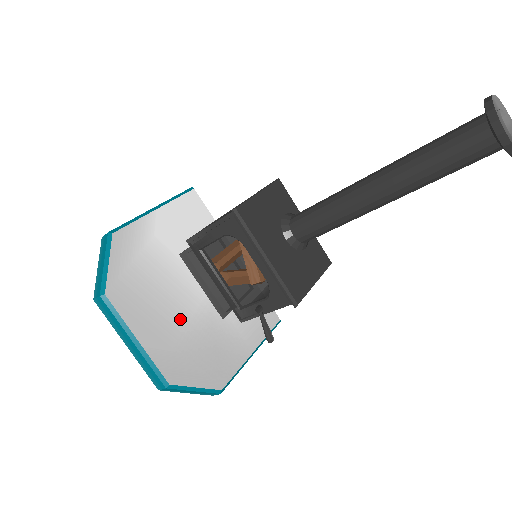
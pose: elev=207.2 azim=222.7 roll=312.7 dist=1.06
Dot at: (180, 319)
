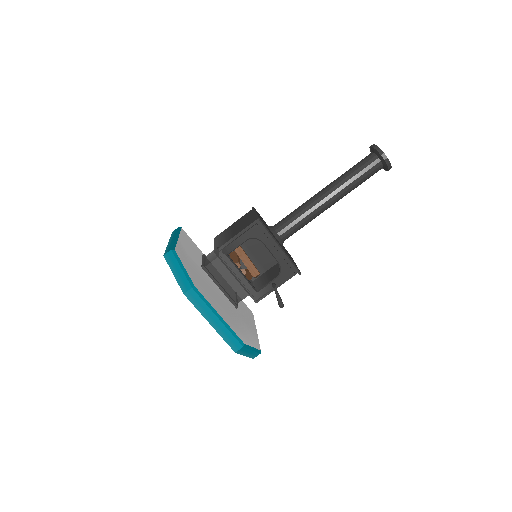
Dot at: (225, 306)
